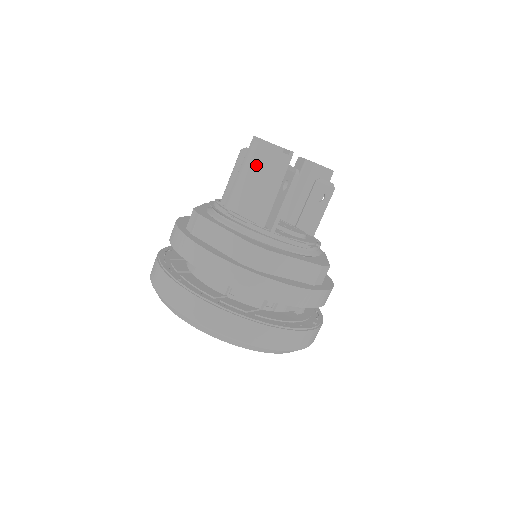
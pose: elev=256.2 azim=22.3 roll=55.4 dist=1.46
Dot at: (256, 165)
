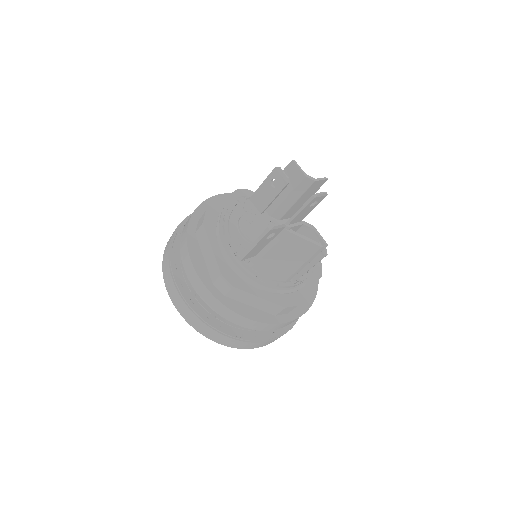
Dot at: (288, 248)
